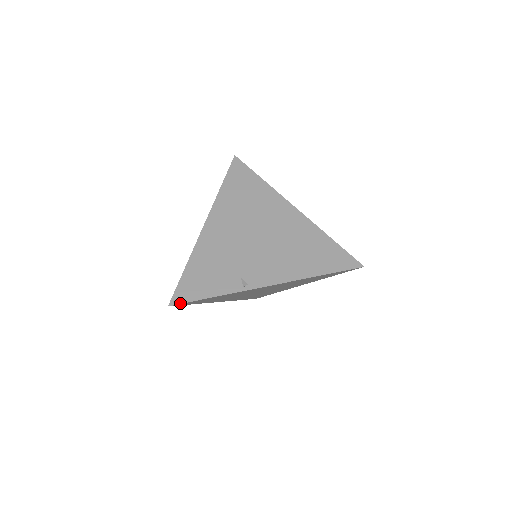
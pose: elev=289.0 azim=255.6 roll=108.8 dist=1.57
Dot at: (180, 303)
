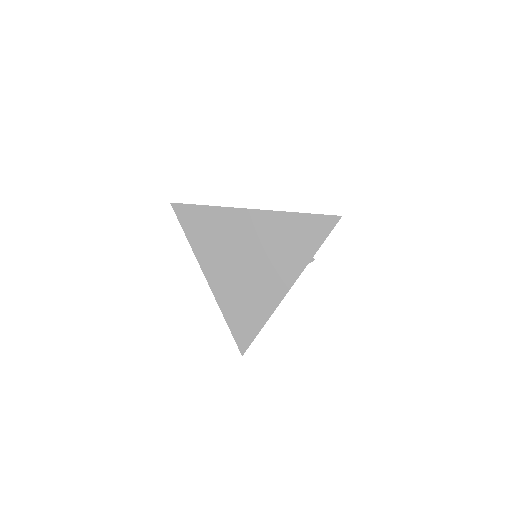
Dot at: (180, 203)
